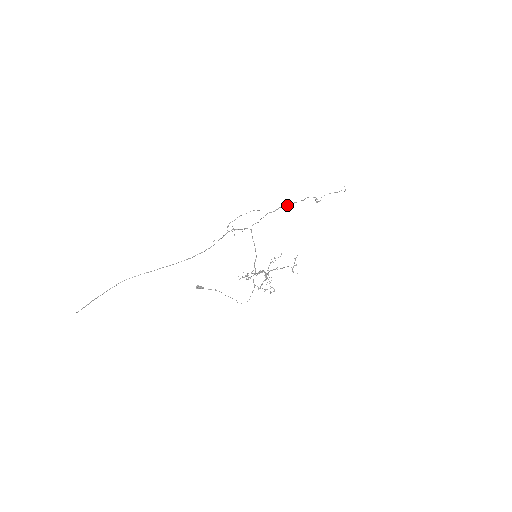
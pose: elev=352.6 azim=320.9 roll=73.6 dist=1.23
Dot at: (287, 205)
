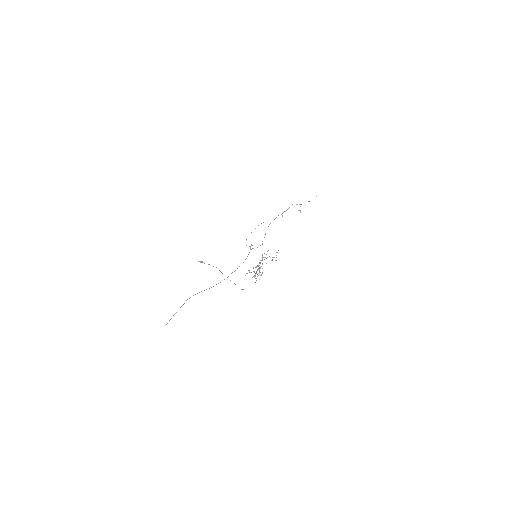
Dot at: occluded
